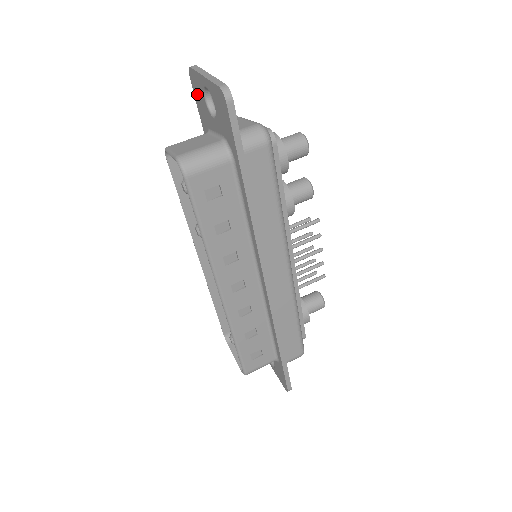
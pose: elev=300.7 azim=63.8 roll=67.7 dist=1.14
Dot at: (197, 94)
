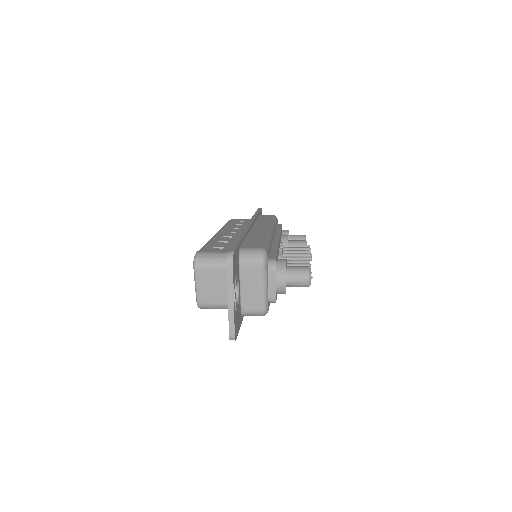
Dot at: occluded
